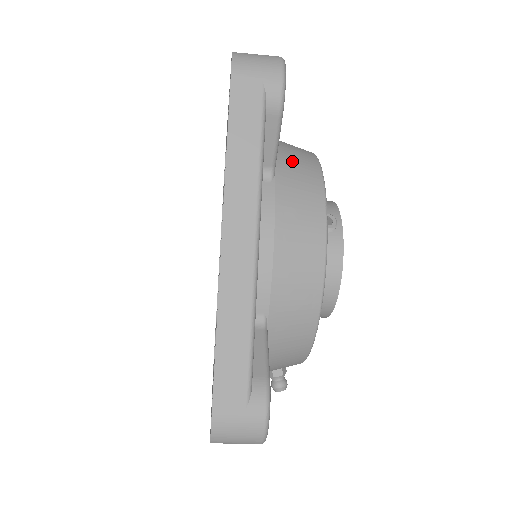
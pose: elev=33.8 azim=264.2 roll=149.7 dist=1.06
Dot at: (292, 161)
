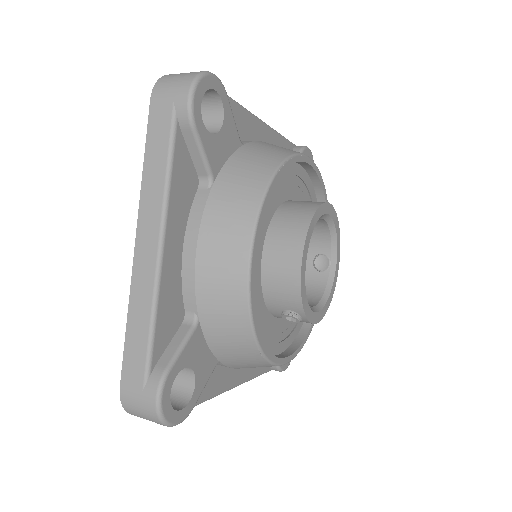
Dot at: (227, 349)
